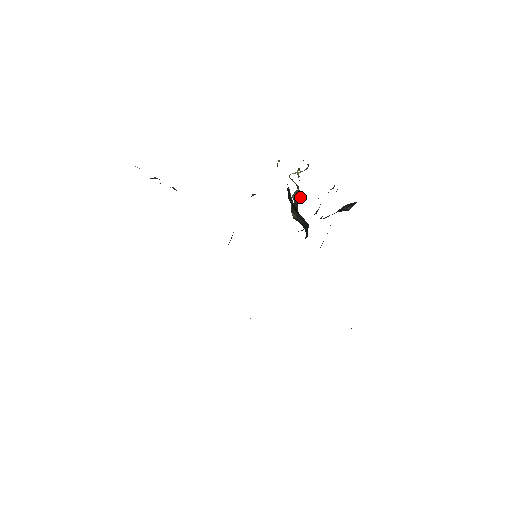
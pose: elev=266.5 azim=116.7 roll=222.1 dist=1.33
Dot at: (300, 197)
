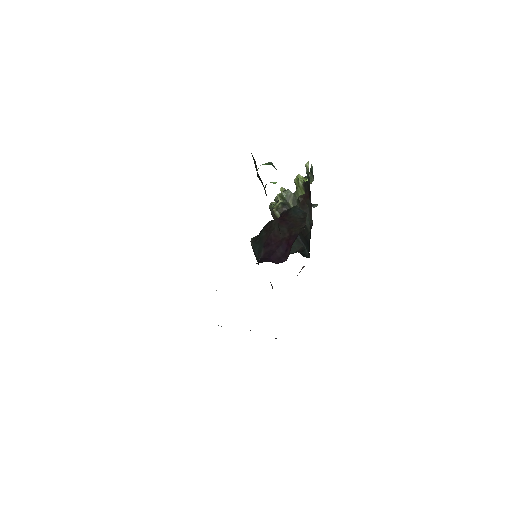
Dot at: (295, 204)
